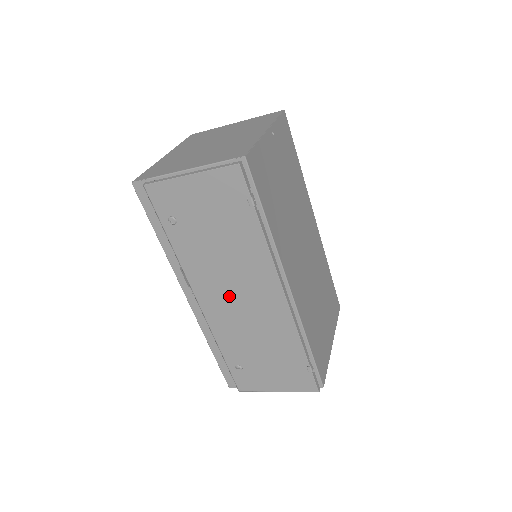
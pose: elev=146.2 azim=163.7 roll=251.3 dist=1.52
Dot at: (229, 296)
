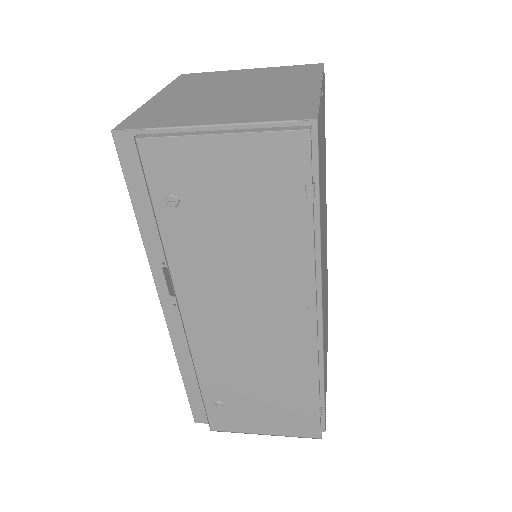
Dot at: (233, 316)
